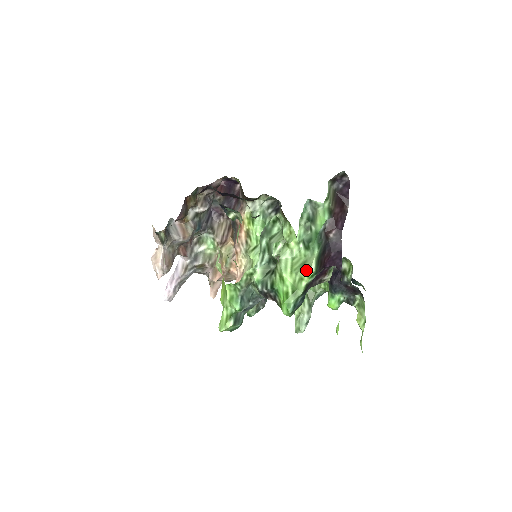
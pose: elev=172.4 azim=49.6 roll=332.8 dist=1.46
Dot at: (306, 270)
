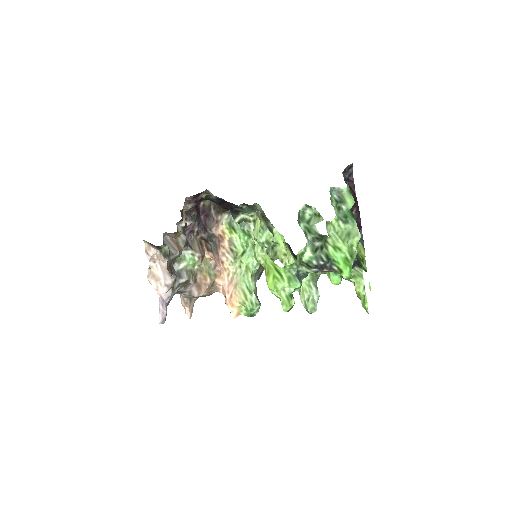
Dot at: (355, 237)
